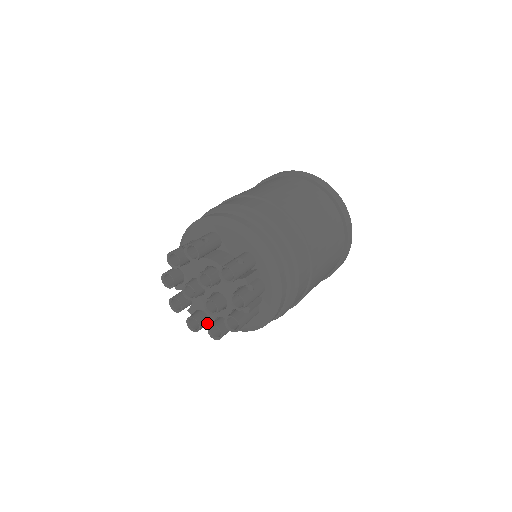
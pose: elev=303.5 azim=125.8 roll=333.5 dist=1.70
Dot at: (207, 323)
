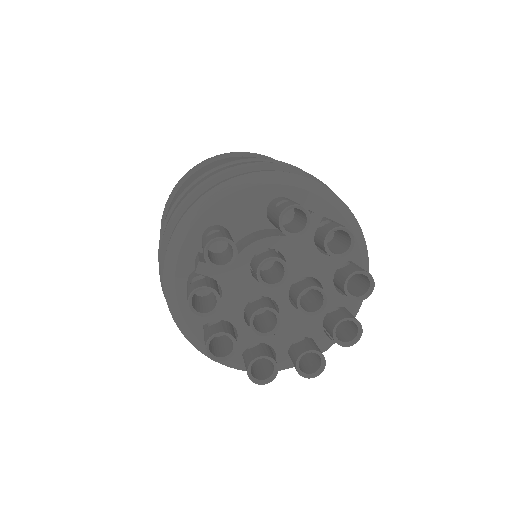
Dot at: occluded
